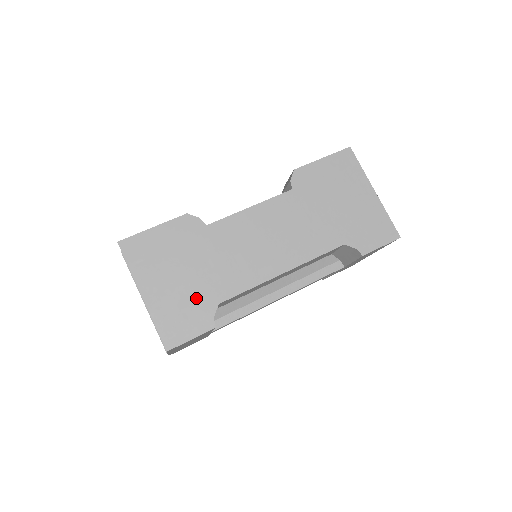
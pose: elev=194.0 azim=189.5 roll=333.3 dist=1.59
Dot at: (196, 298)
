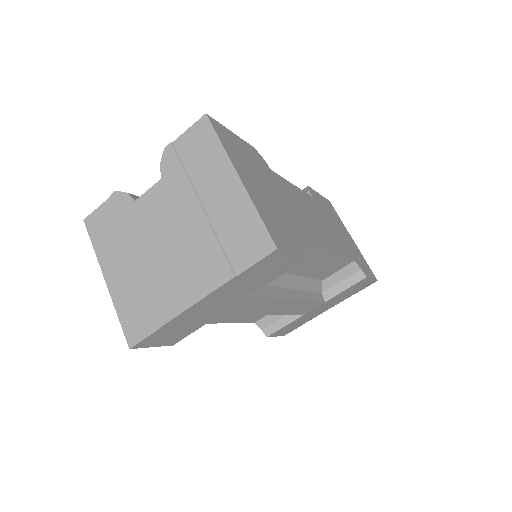
Dot at: (283, 219)
